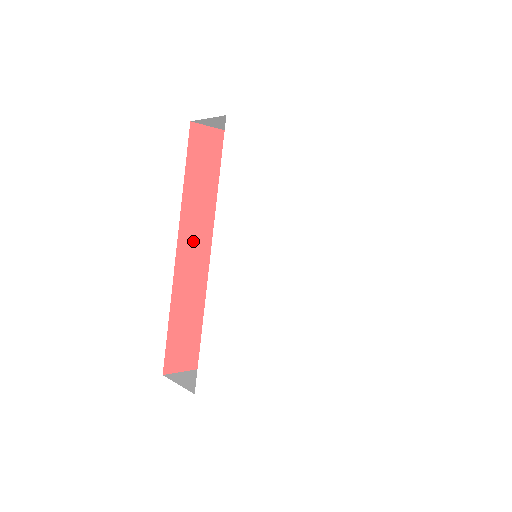
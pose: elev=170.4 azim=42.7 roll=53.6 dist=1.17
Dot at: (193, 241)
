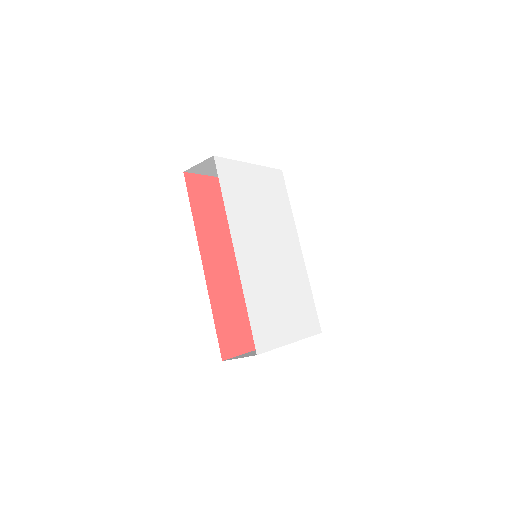
Dot at: (210, 256)
